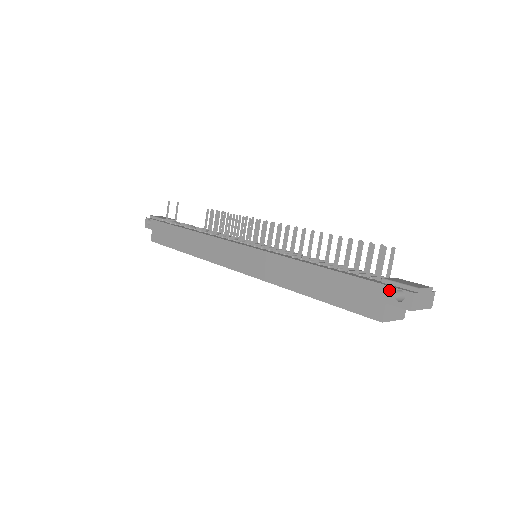
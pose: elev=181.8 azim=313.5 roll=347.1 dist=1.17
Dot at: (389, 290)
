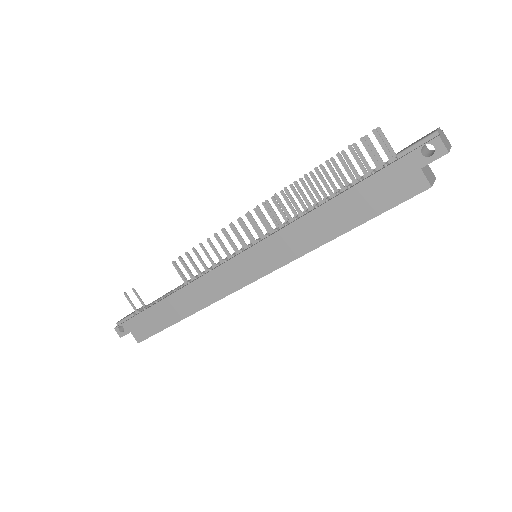
Dot at: (414, 155)
